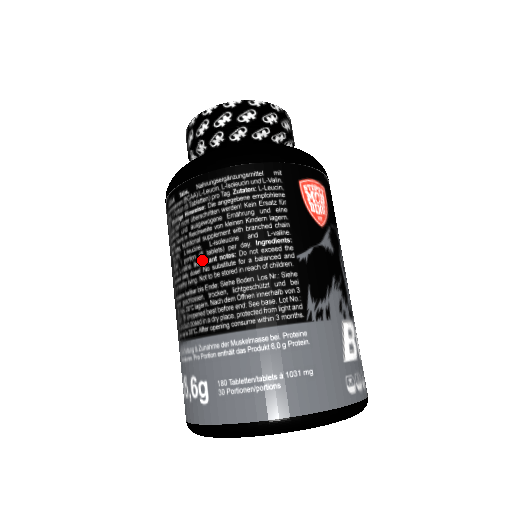
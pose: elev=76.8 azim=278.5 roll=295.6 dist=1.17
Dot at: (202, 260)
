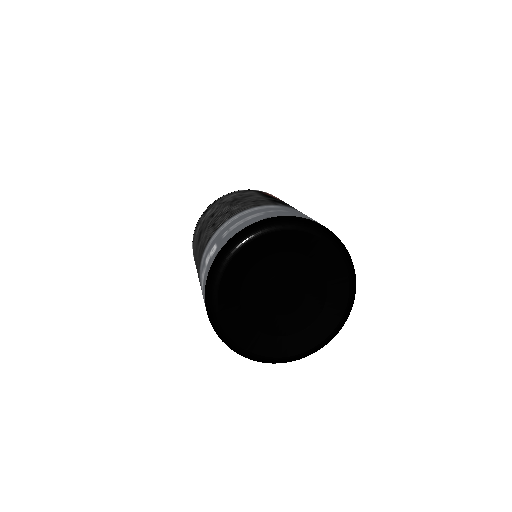
Dot at: (211, 219)
